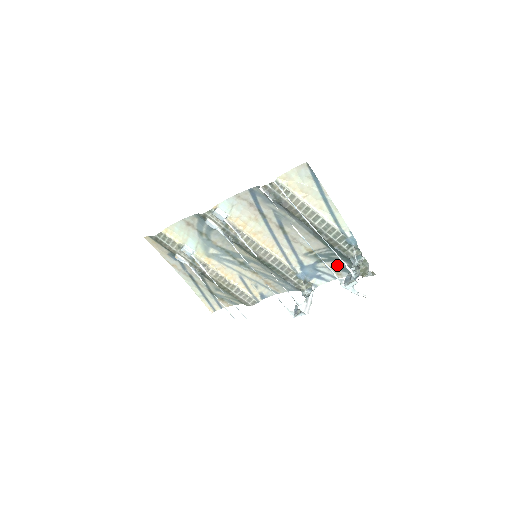
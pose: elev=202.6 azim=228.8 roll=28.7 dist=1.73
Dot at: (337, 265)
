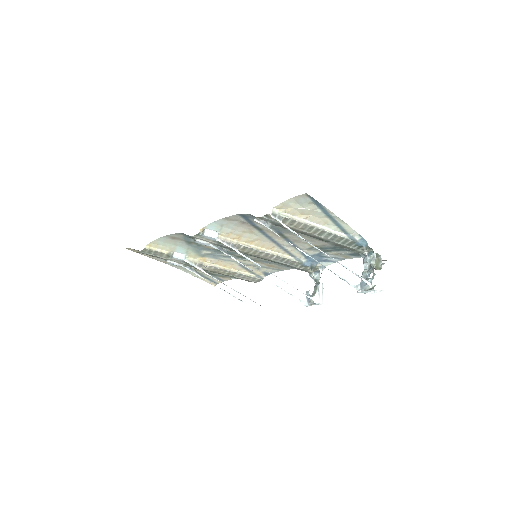
Dot at: (345, 253)
